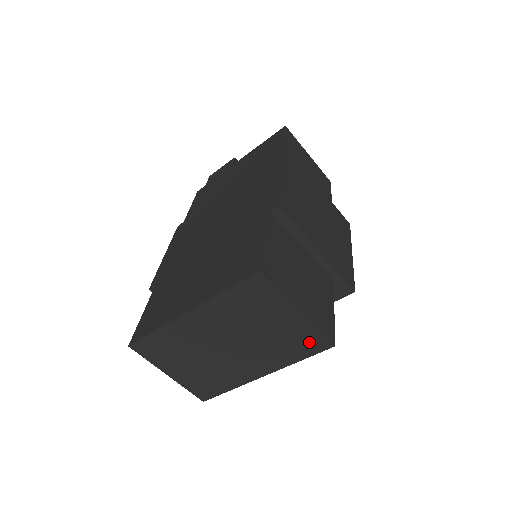
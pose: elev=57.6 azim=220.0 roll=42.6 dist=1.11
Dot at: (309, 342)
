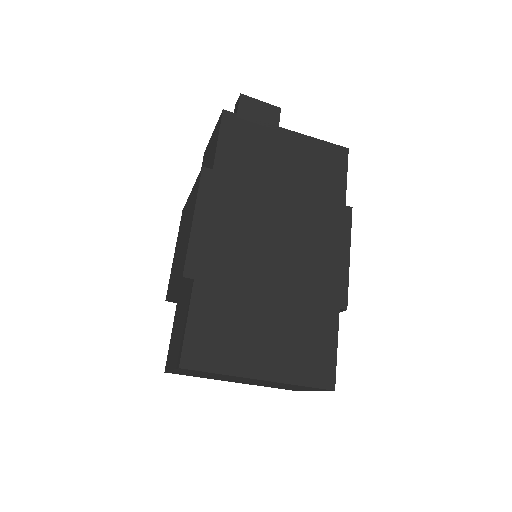
Dot at: (289, 389)
